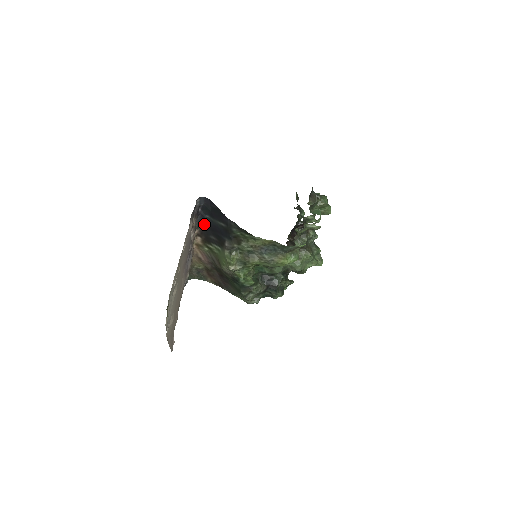
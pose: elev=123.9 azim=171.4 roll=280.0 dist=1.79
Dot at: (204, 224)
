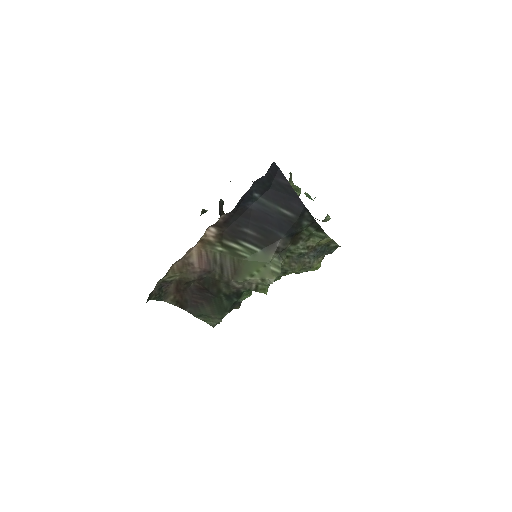
Dot at: (241, 207)
